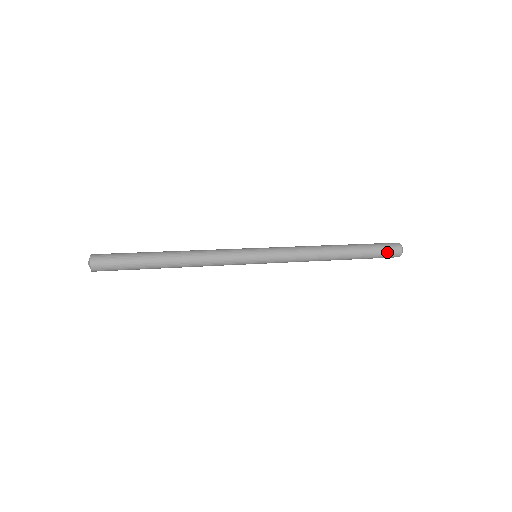
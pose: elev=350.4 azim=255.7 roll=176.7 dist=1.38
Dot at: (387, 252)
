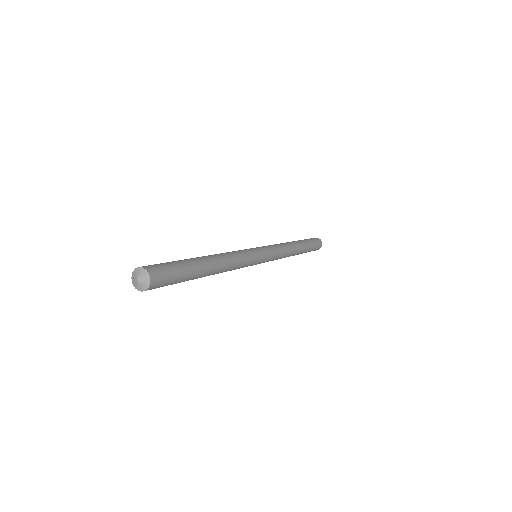
Dot at: (315, 240)
